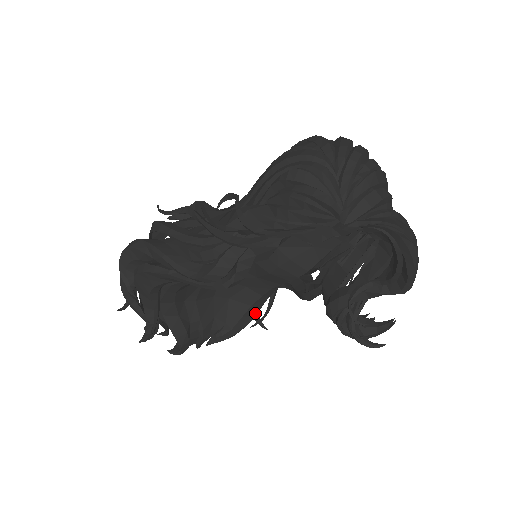
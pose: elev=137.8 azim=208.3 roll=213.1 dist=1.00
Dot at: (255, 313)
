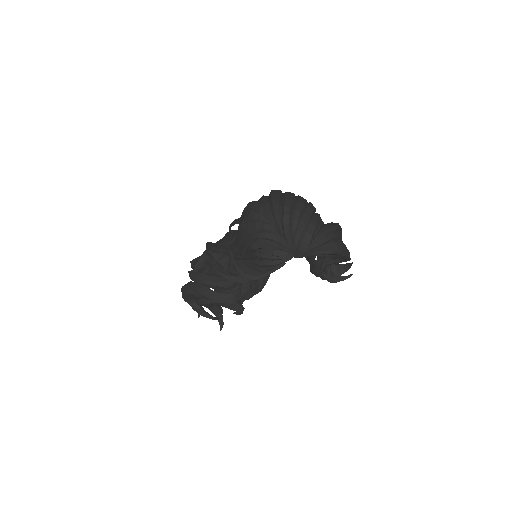
Dot at: occluded
